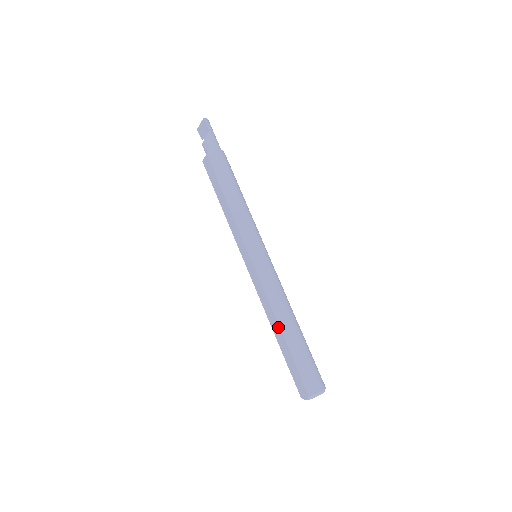
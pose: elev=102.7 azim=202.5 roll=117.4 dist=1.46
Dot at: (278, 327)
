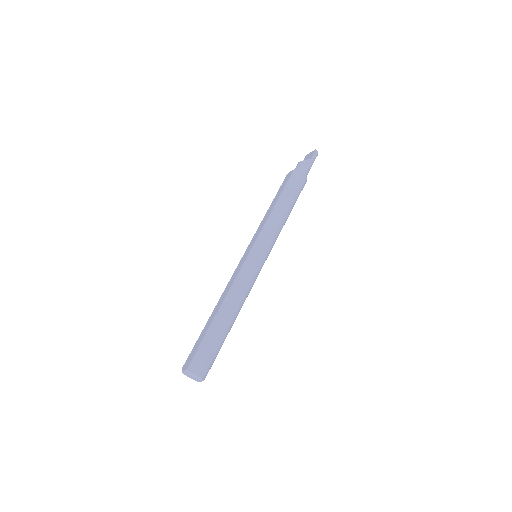
Dot at: (219, 308)
